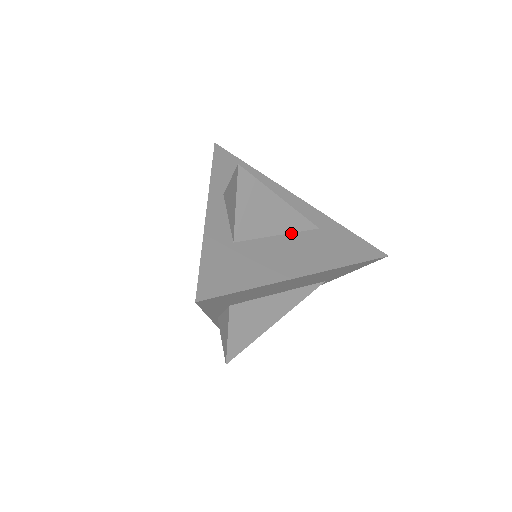
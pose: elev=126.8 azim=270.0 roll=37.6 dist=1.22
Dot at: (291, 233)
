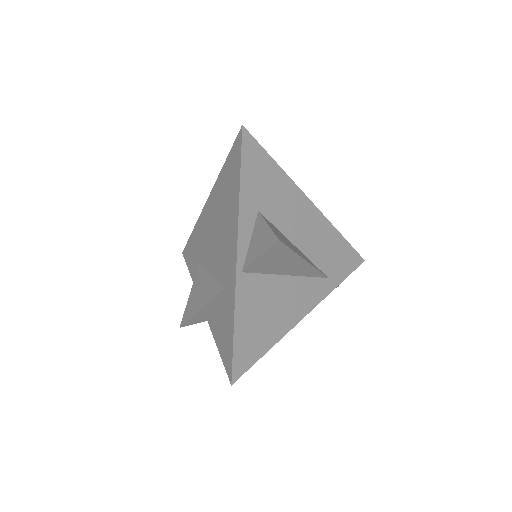
Dot at: occluded
